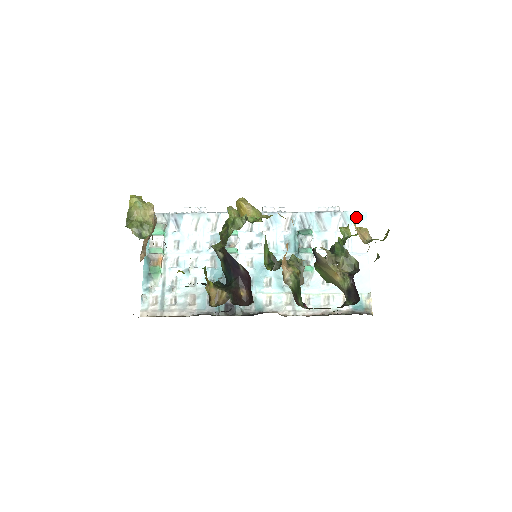
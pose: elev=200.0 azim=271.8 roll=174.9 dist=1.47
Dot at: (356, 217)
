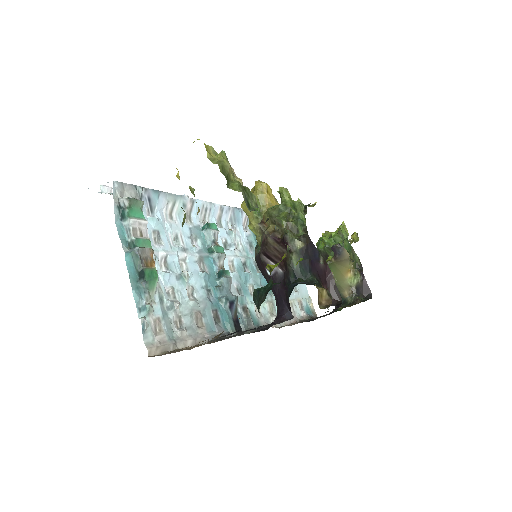
Dot at: occluded
